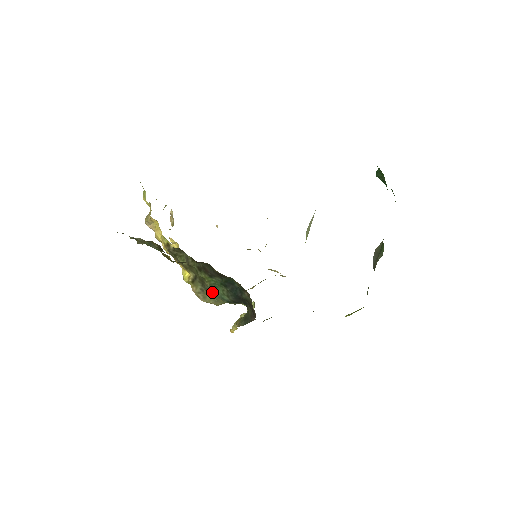
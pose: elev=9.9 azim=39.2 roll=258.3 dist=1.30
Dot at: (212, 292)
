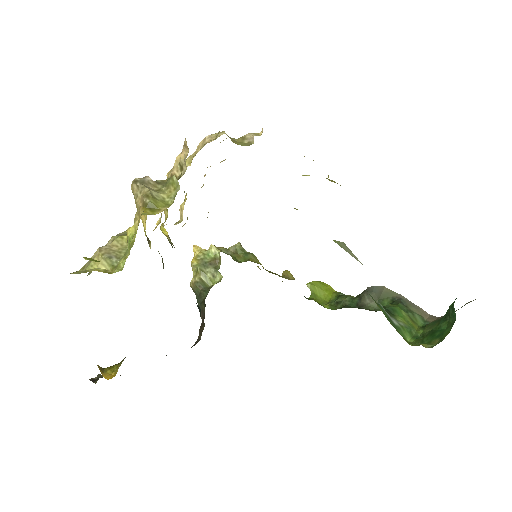
Dot at: occluded
